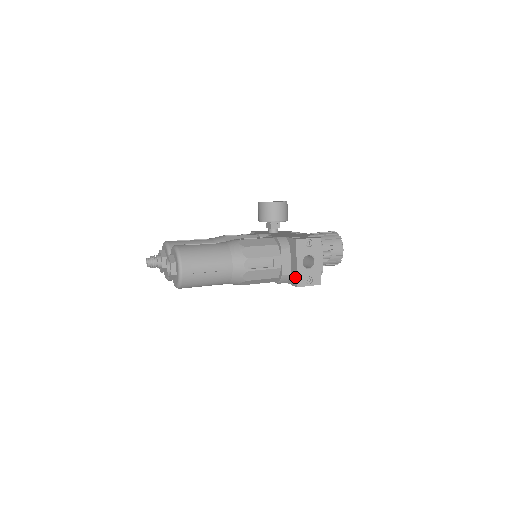
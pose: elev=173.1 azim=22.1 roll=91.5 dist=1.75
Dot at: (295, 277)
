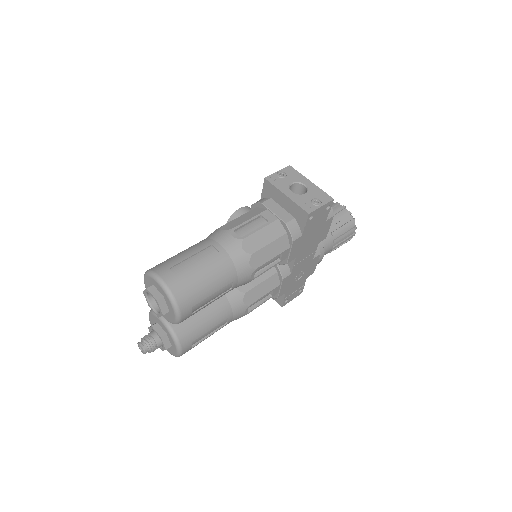
Dot at: (298, 209)
